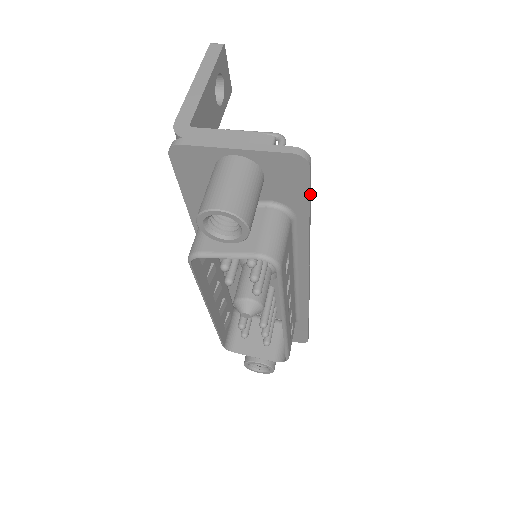
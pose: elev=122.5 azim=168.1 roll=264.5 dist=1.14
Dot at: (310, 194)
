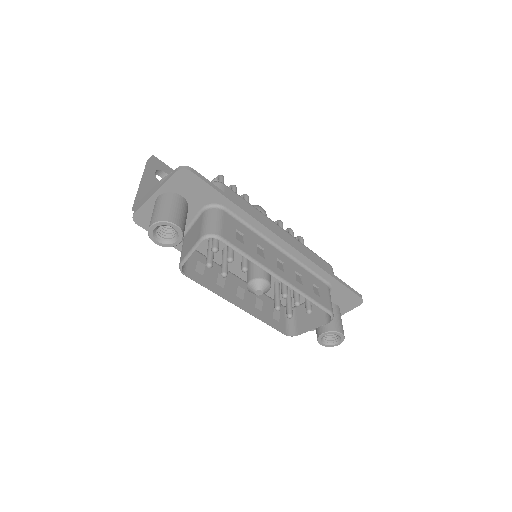
Dot at: (215, 187)
